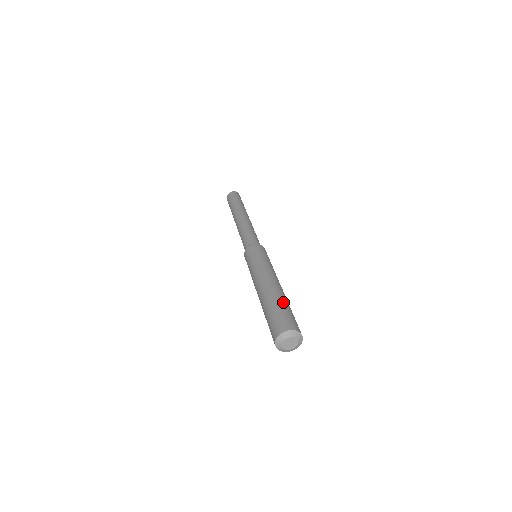
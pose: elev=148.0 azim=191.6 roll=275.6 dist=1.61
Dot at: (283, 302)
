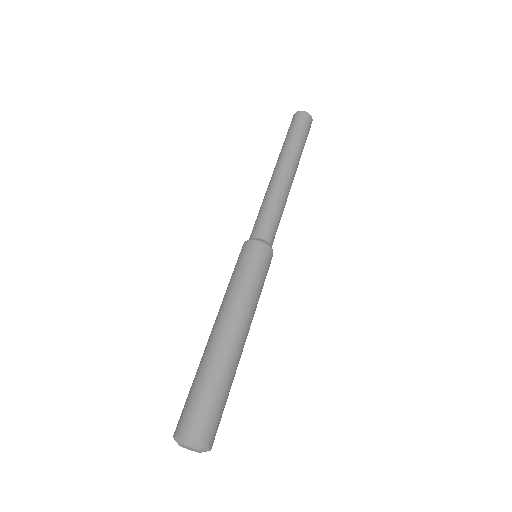
Dot at: (200, 375)
